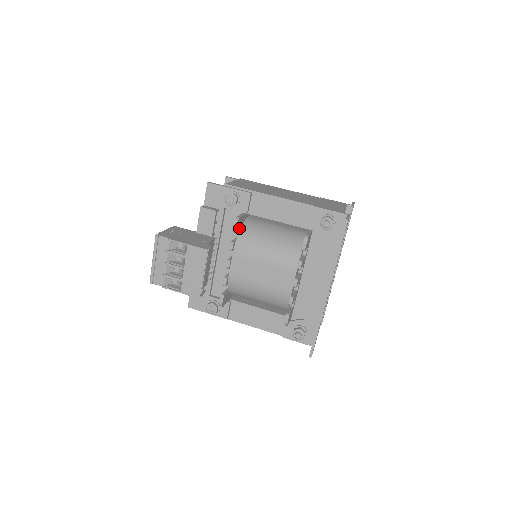
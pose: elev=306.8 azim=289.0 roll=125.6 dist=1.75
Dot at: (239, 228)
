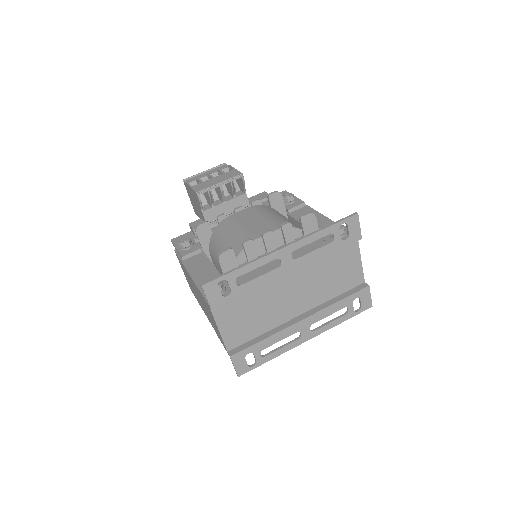
Dot at: (273, 204)
